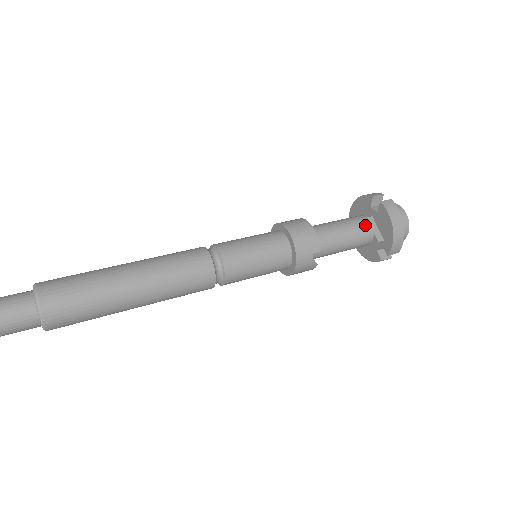
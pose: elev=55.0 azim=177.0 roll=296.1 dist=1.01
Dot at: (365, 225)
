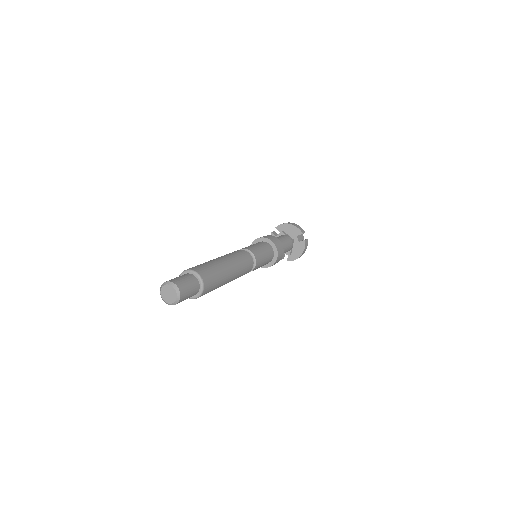
Dot at: (292, 246)
